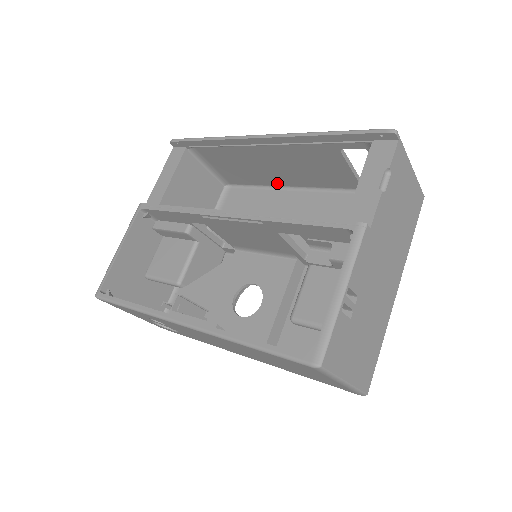
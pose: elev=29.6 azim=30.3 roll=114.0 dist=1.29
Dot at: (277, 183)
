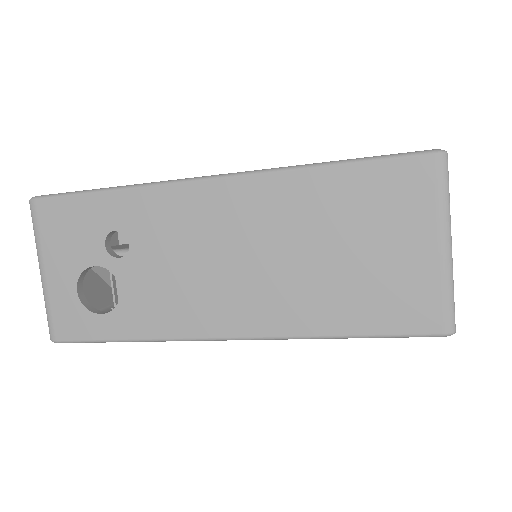
Dot at: occluded
